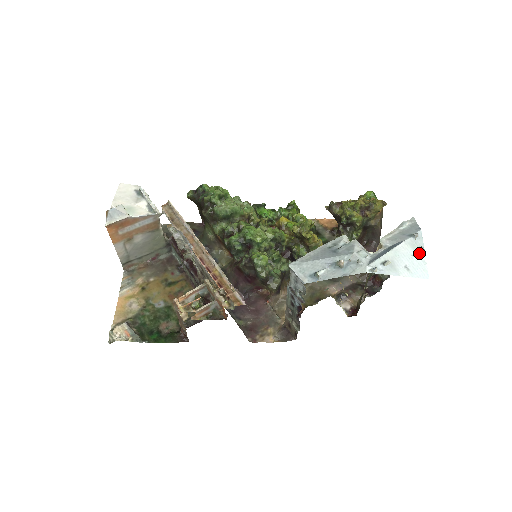
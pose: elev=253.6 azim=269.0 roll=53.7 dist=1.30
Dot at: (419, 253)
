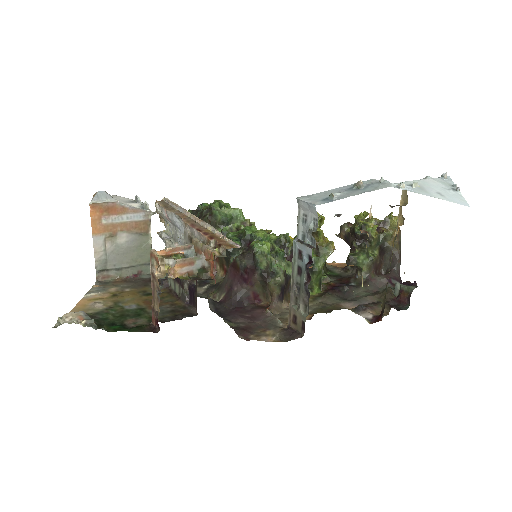
Dot at: (452, 188)
